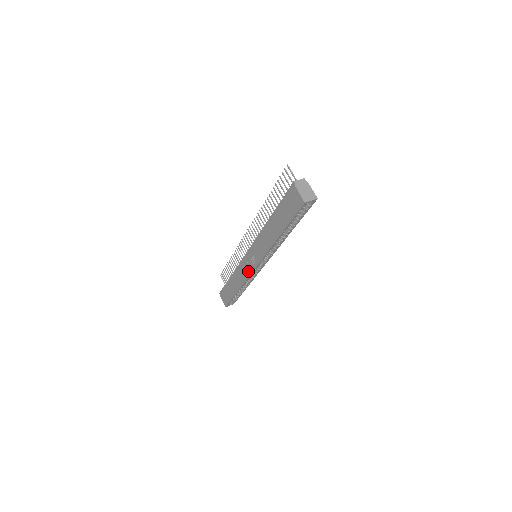
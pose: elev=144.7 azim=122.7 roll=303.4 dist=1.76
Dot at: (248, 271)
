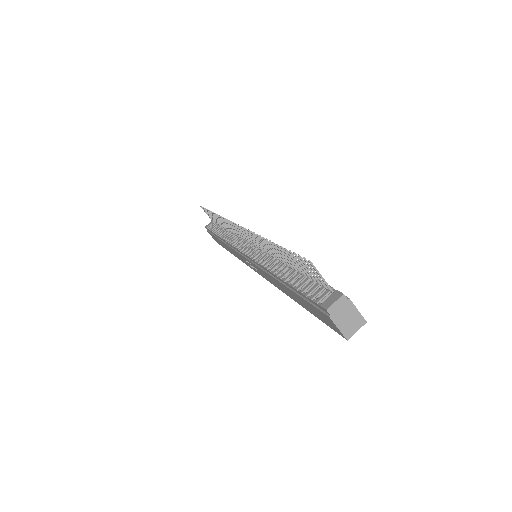
Dot at: (247, 264)
